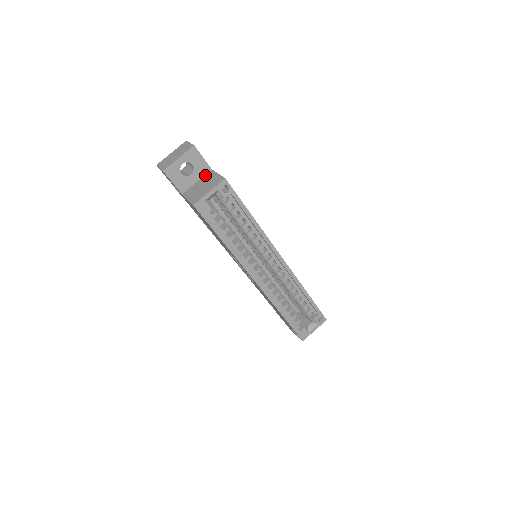
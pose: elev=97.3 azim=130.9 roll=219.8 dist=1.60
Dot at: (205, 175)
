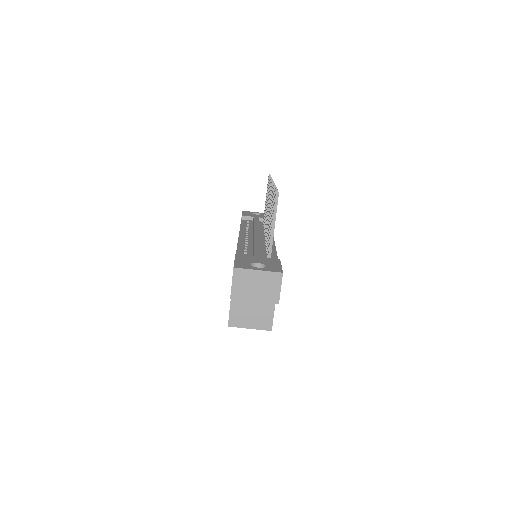
Dot at: occluded
